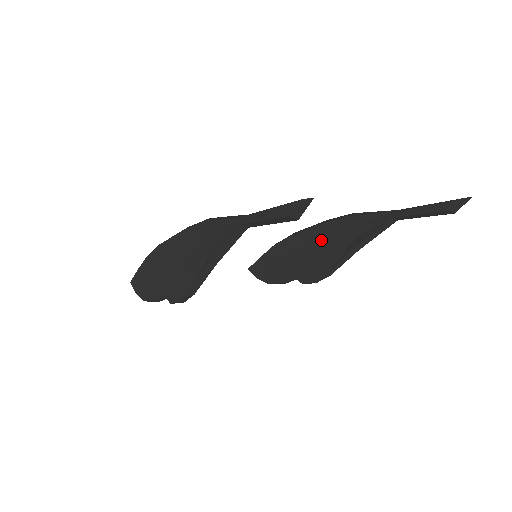
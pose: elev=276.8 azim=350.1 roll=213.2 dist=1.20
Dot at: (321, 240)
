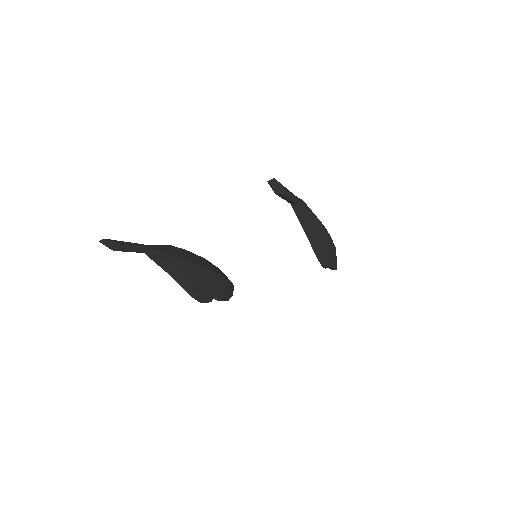
Dot at: occluded
